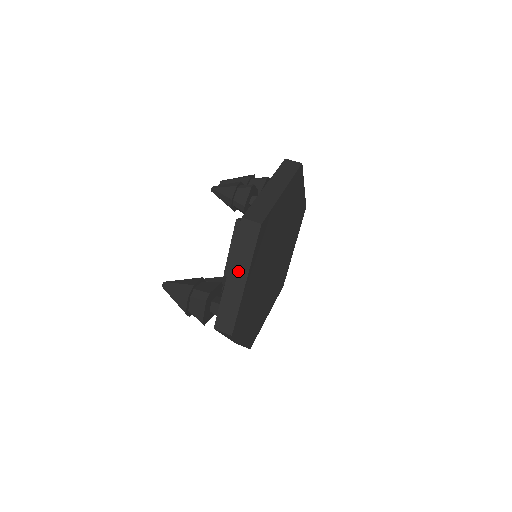
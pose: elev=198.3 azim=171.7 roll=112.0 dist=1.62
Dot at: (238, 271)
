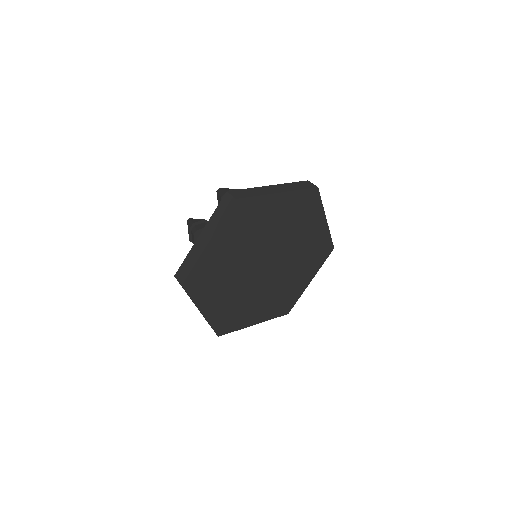
Dot at: (195, 305)
